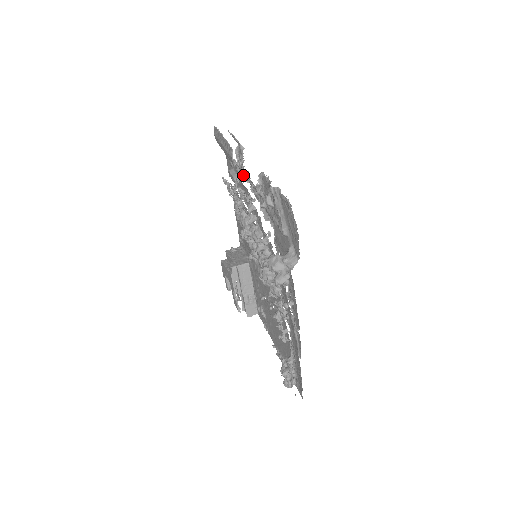
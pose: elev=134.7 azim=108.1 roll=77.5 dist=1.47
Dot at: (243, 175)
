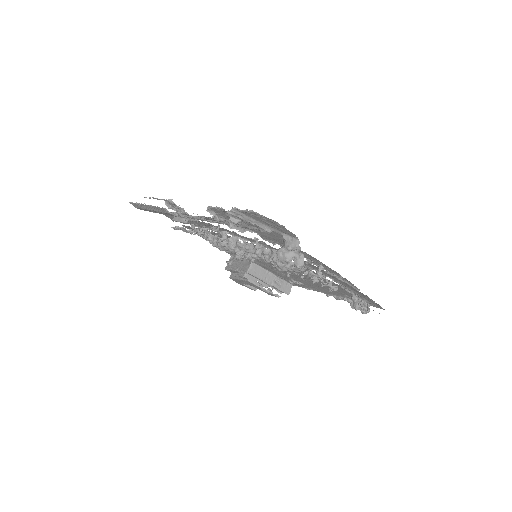
Dot at: occluded
